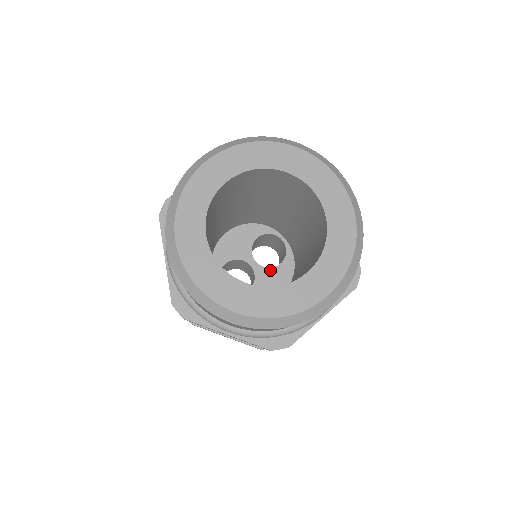
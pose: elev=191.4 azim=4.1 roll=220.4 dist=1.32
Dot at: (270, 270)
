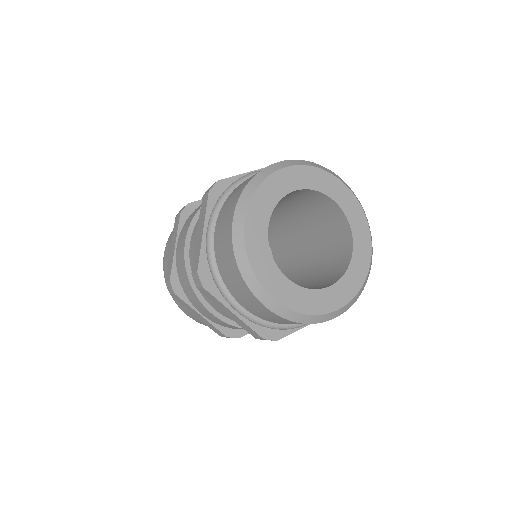
Dot at: occluded
